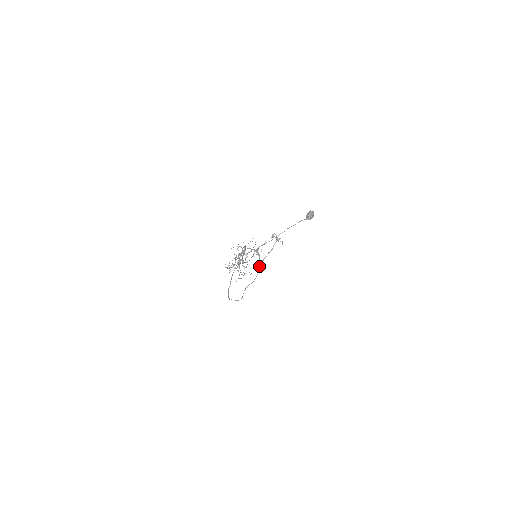
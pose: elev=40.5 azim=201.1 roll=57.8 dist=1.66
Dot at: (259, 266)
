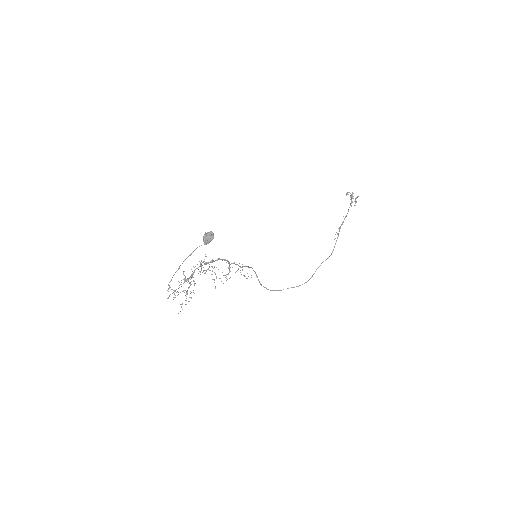
Dot at: occluded
